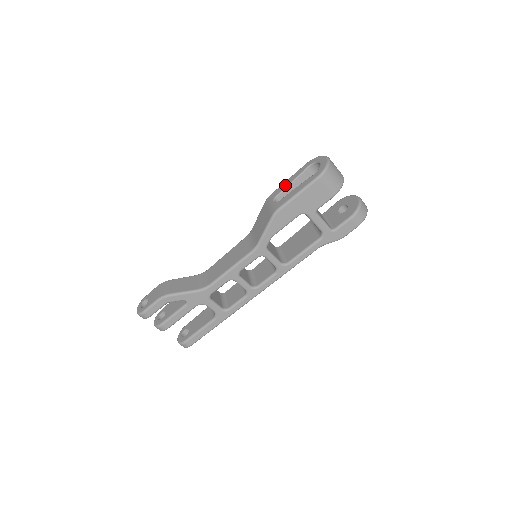
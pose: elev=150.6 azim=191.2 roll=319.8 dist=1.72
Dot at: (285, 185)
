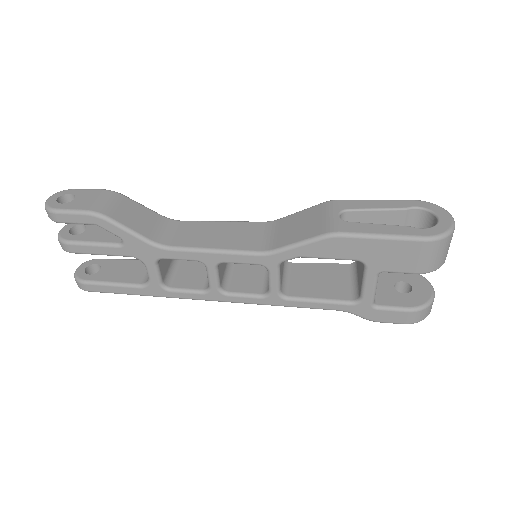
Dot at: (369, 205)
